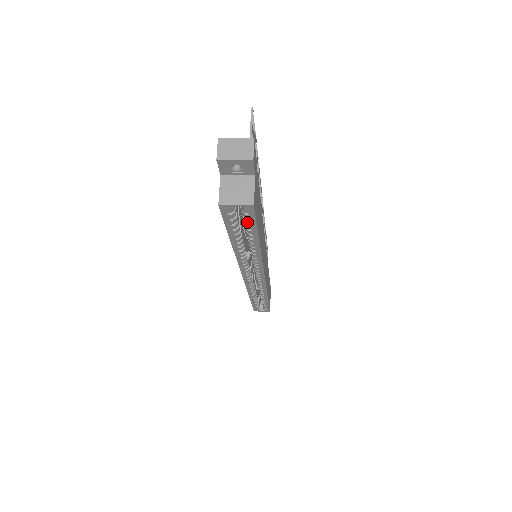
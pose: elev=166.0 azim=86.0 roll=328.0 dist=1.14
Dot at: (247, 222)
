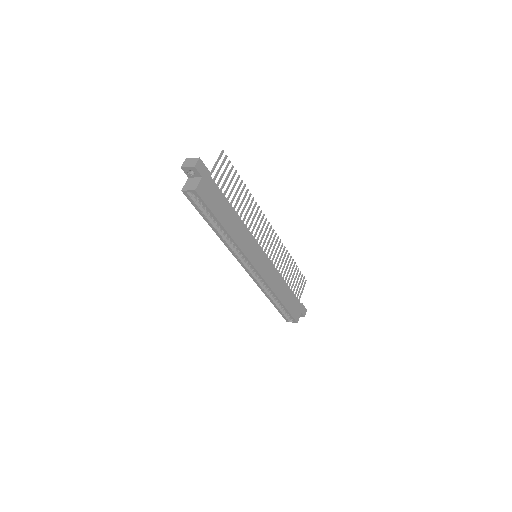
Dot at: (203, 205)
